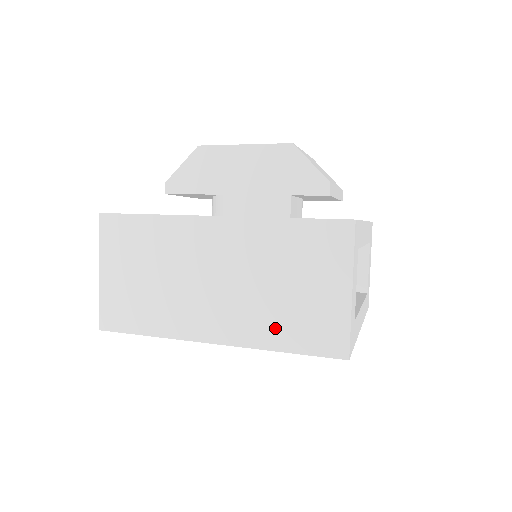
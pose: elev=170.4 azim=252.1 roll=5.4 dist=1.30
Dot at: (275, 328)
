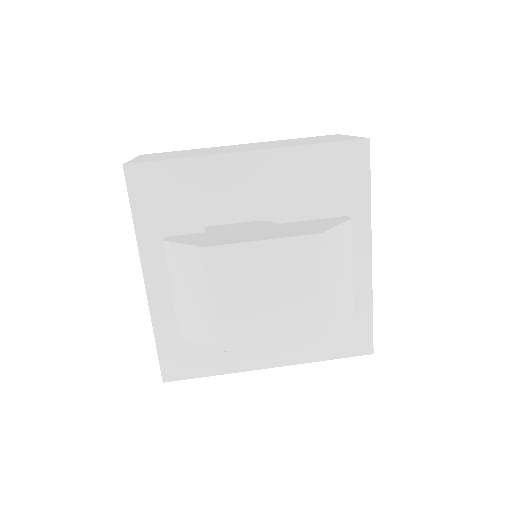
Dot at: occluded
